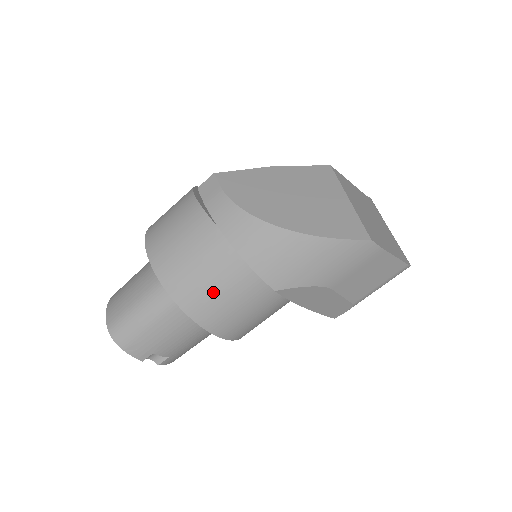
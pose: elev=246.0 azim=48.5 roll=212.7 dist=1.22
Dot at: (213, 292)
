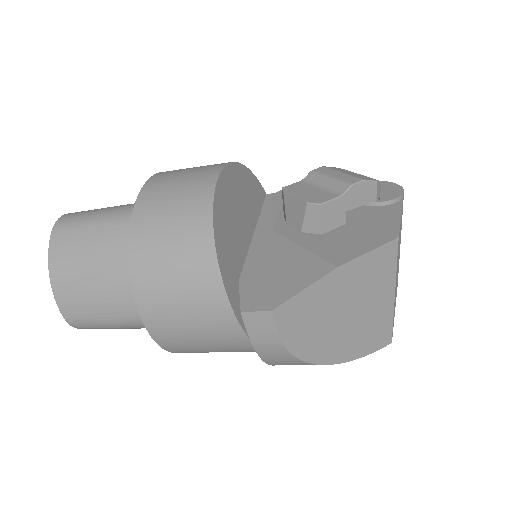
Dot at: occluded
